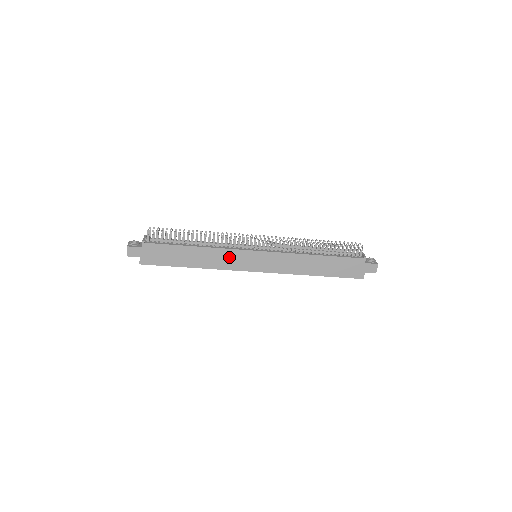
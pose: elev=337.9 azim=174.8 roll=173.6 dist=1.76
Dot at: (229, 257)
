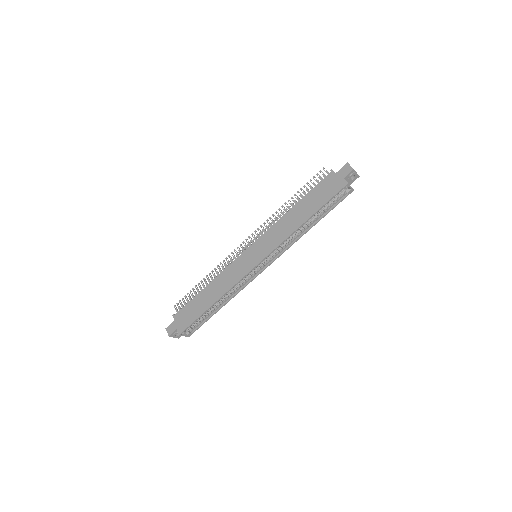
Dot at: (232, 272)
